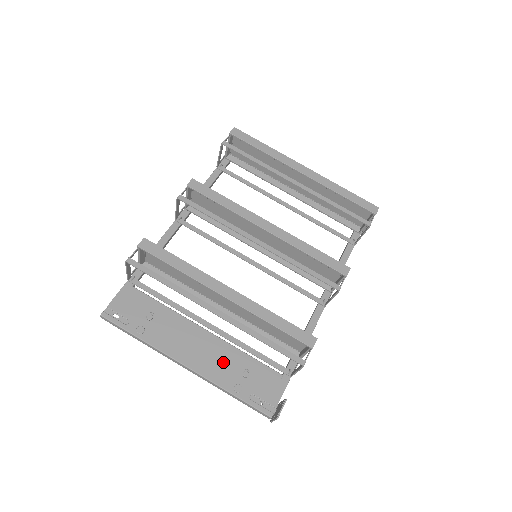
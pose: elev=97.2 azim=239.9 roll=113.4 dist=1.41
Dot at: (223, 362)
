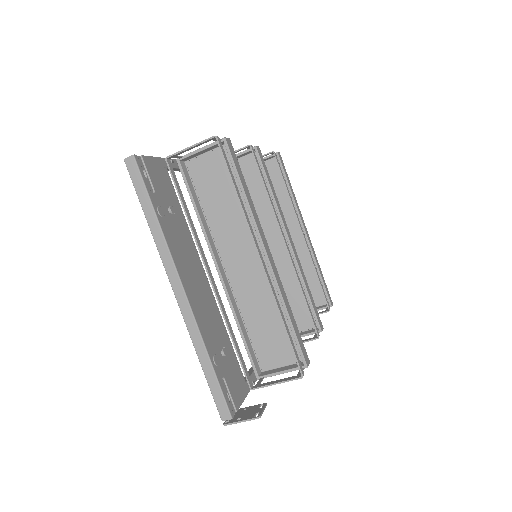
Dot at: (211, 321)
